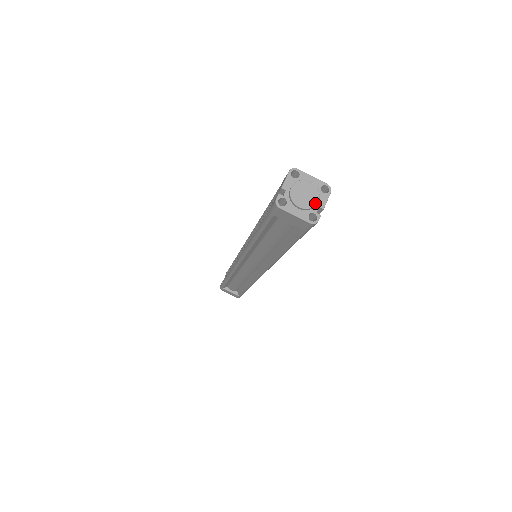
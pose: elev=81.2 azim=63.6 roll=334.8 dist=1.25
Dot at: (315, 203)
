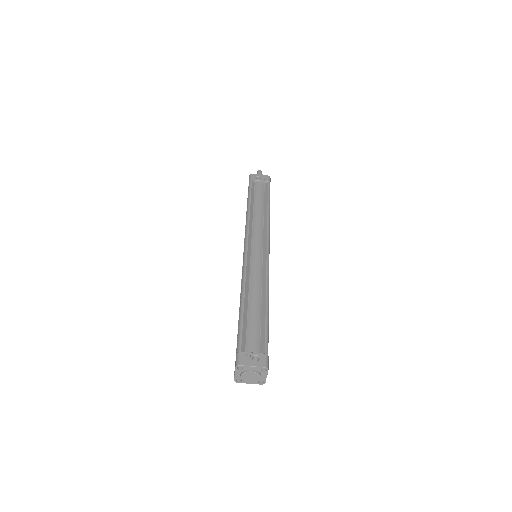
Dot at: (259, 380)
